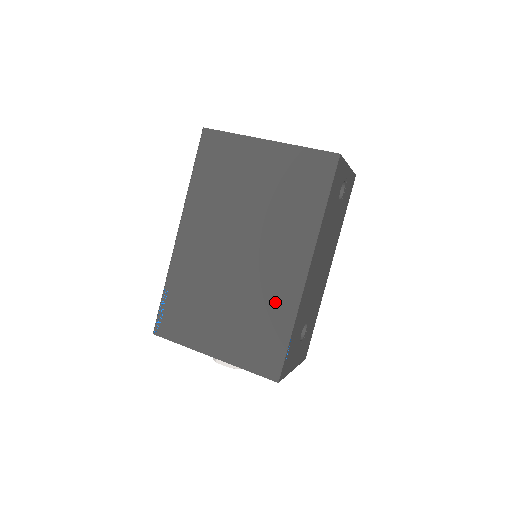
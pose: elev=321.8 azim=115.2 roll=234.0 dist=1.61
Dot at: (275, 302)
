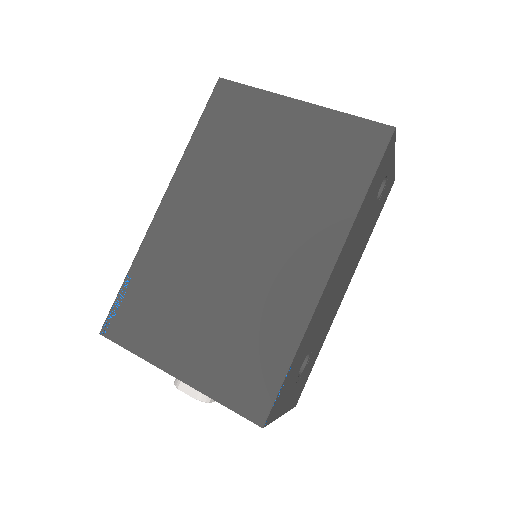
Dot at: (277, 312)
